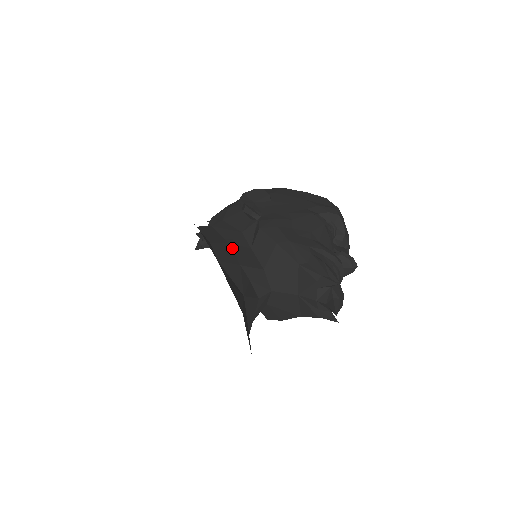
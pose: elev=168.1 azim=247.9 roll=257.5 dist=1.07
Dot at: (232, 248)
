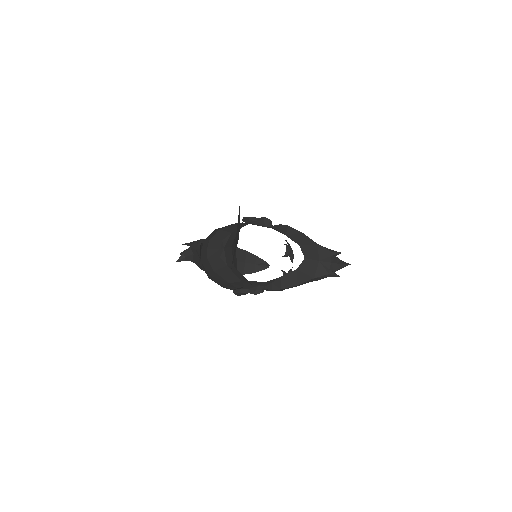
Dot at: occluded
